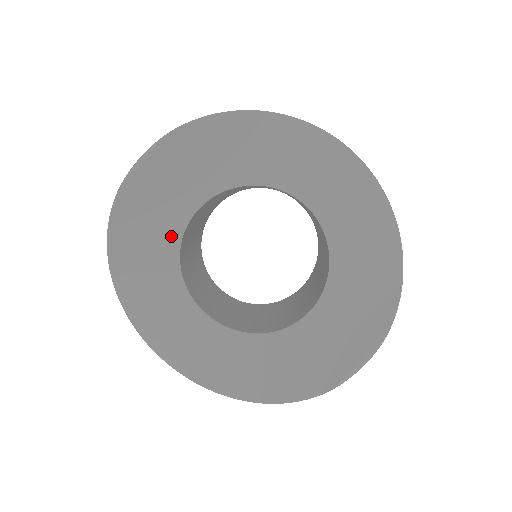
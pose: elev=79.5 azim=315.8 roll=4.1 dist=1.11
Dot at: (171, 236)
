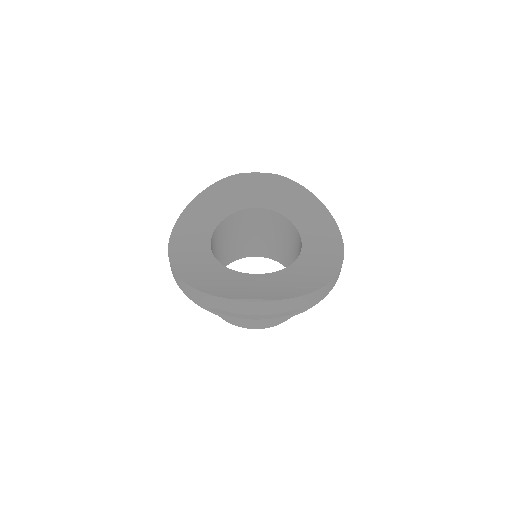
Dot at: (235, 206)
